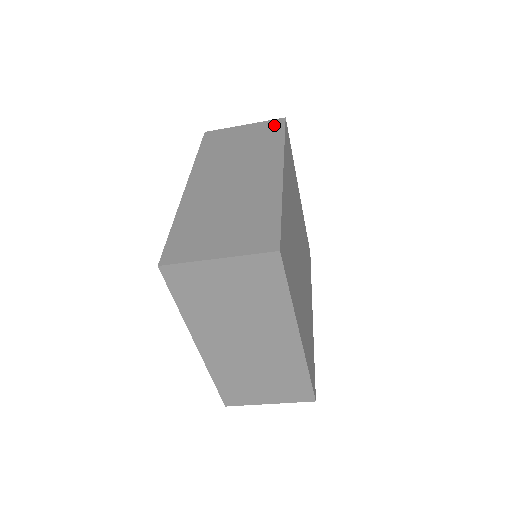
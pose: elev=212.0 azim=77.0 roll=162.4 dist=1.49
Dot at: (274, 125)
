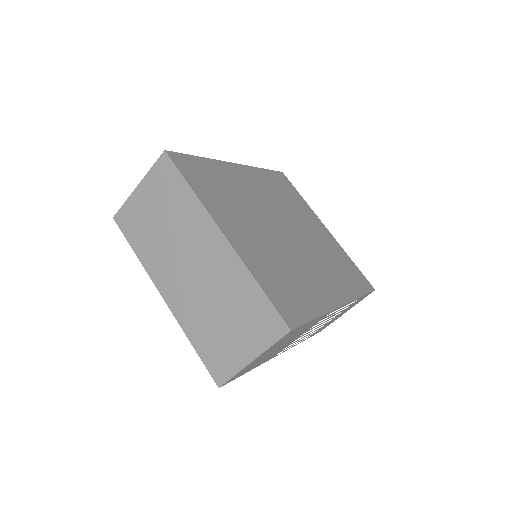
Dot at: occluded
